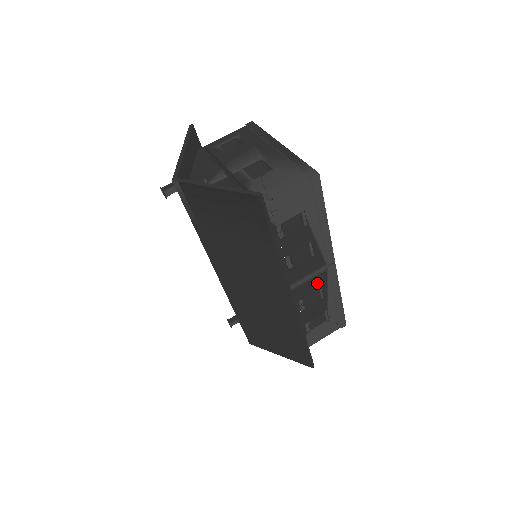
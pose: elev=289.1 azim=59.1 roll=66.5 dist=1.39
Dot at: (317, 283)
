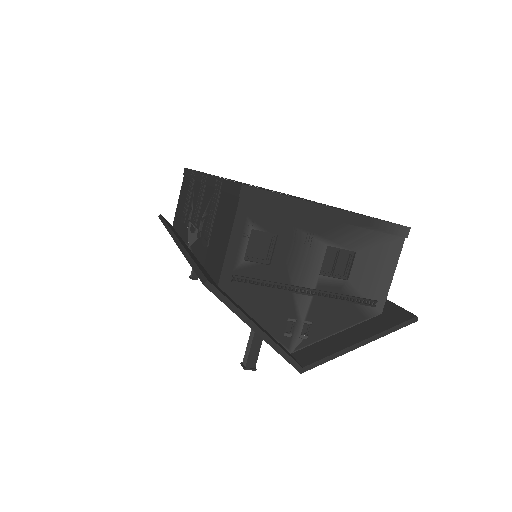
Dot at: occluded
